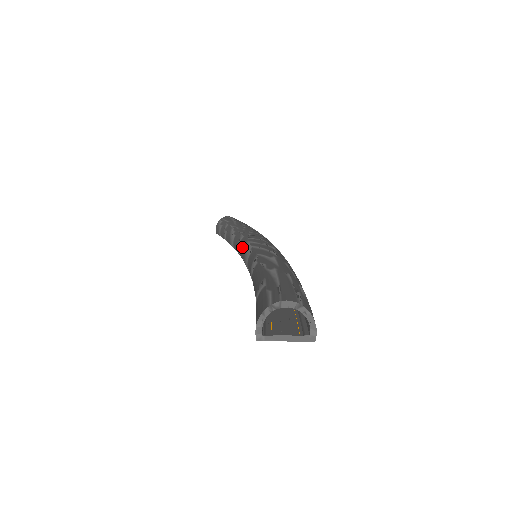
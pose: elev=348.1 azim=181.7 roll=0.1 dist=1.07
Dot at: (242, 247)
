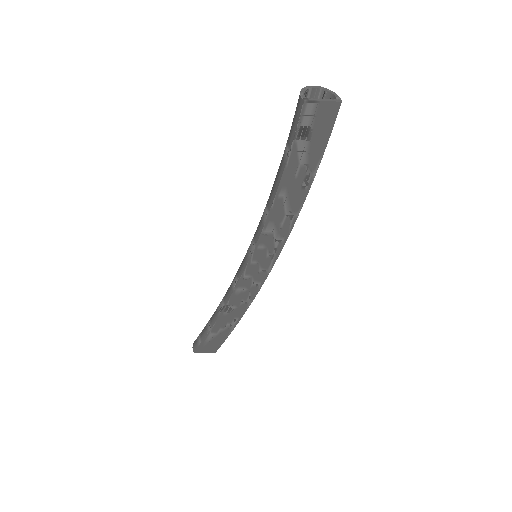
Dot at: (239, 267)
